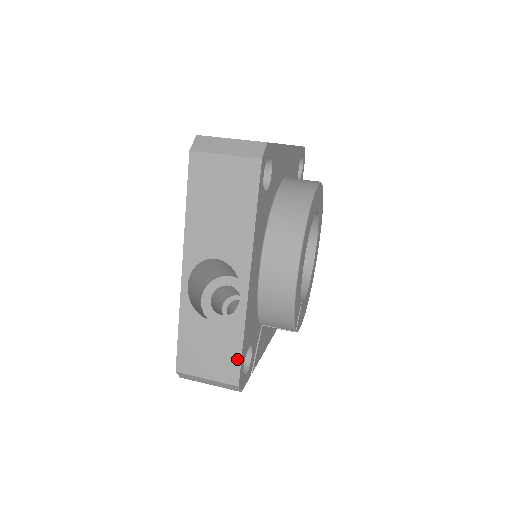
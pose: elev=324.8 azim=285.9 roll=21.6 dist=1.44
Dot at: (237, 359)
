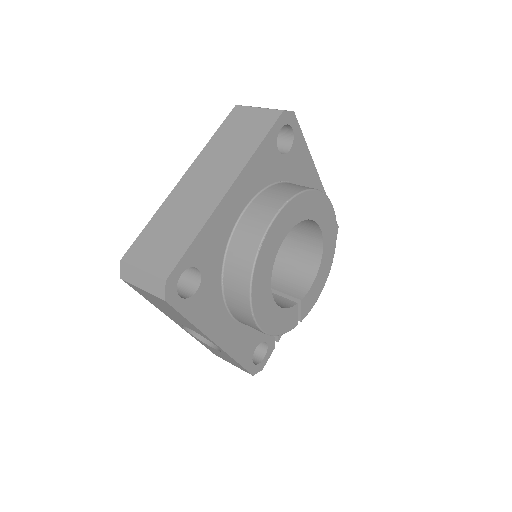
Dot at: (242, 367)
